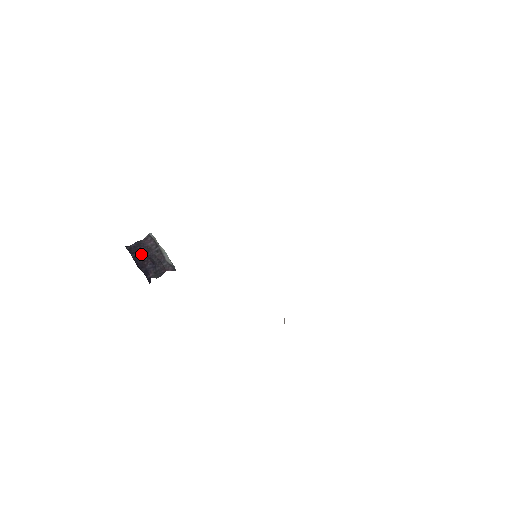
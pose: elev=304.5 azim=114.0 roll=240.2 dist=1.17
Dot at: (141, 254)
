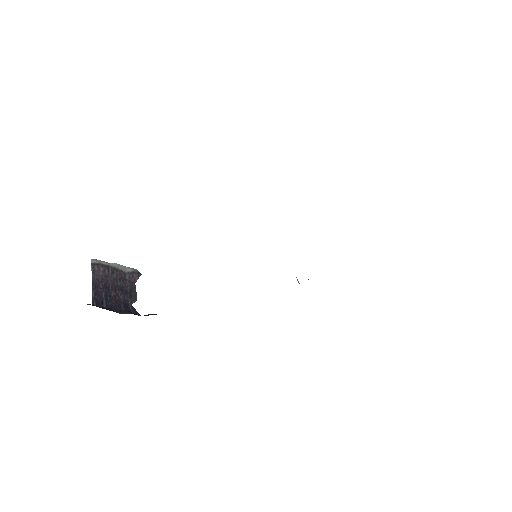
Dot at: (106, 294)
